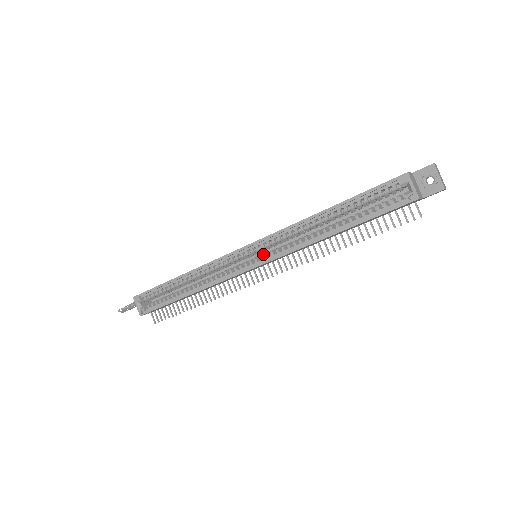
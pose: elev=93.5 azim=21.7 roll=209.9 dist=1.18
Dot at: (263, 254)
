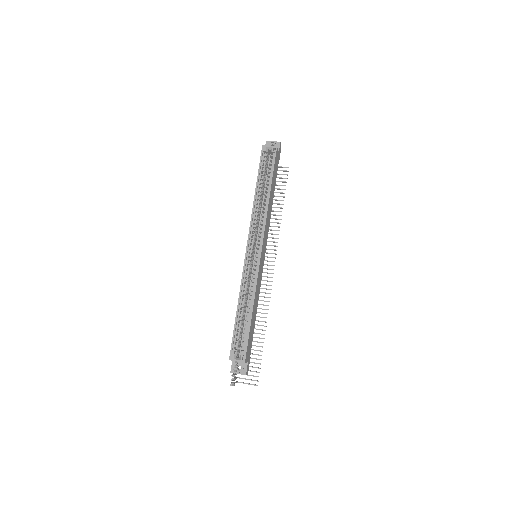
Dot at: (257, 243)
